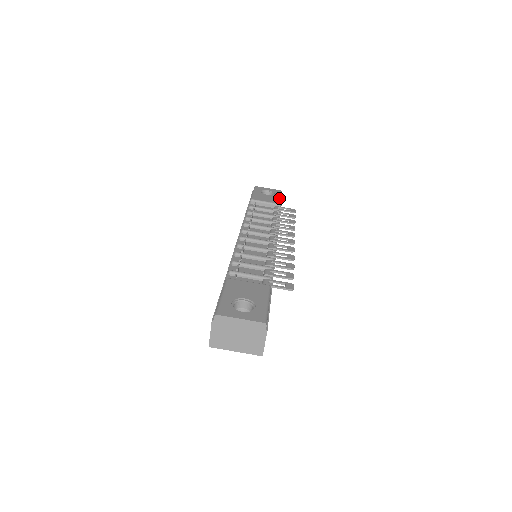
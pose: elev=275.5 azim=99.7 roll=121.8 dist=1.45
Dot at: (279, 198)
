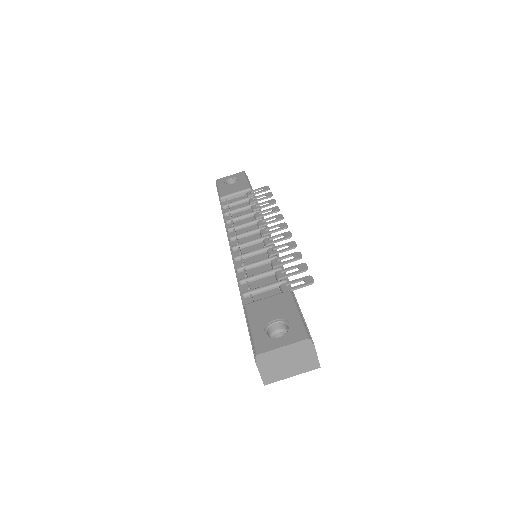
Dot at: (246, 181)
